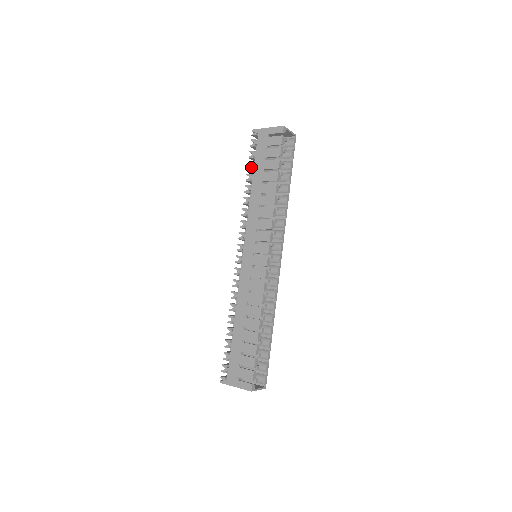
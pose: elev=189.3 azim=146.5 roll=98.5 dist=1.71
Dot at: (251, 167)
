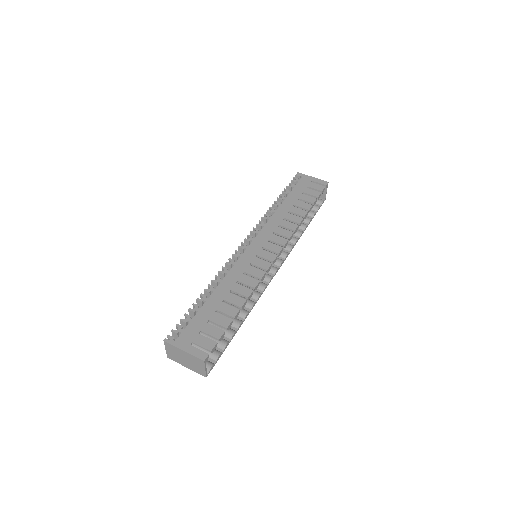
Dot at: (287, 192)
